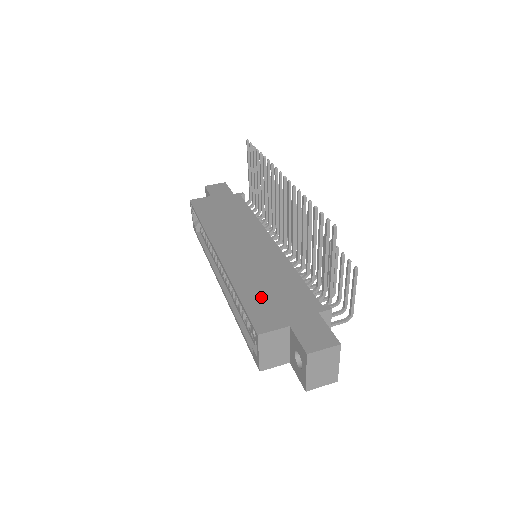
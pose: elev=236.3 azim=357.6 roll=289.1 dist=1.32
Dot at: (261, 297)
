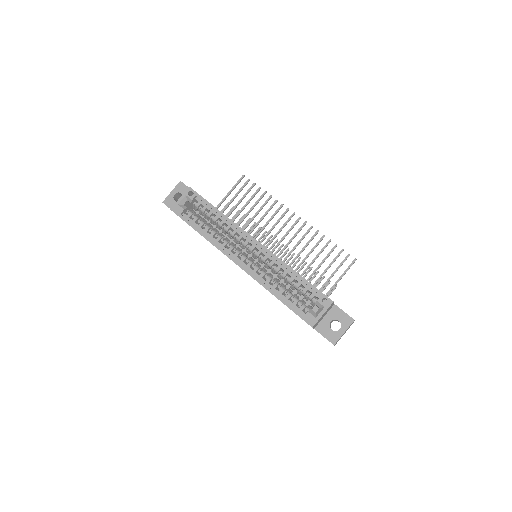
Dot at: occluded
